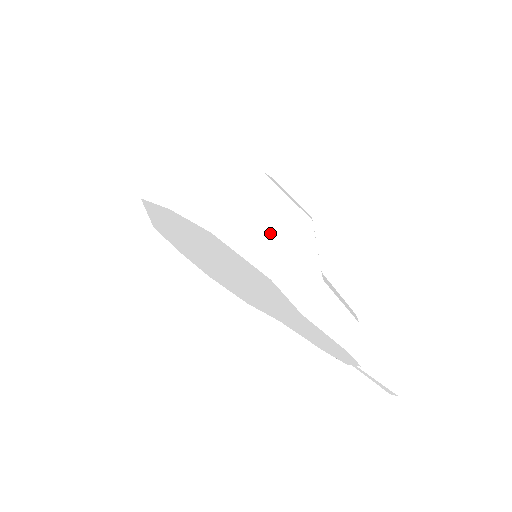
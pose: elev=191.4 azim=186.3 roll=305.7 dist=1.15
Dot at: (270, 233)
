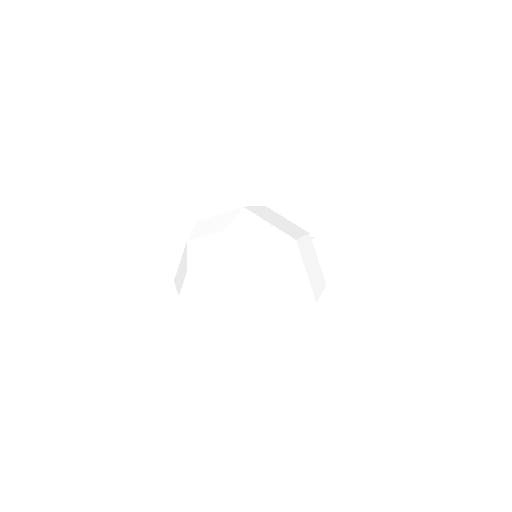
Dot at: (315, 267)
